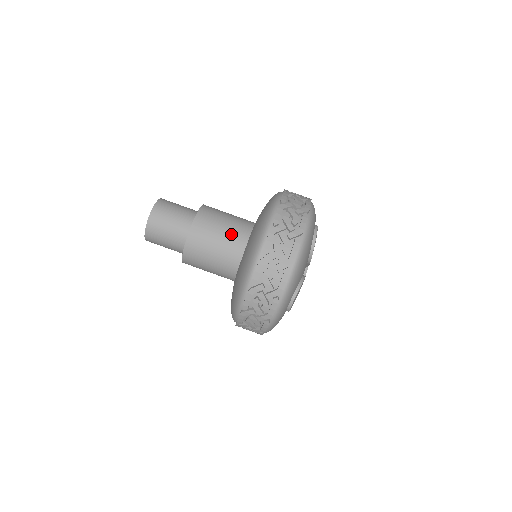
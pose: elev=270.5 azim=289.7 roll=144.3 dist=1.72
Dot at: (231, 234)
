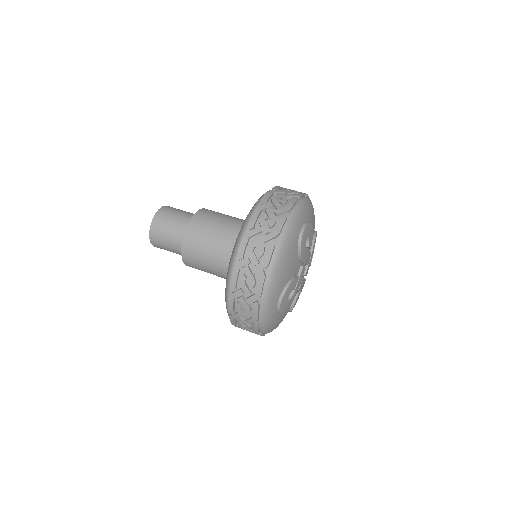
Dot at: (222, 237)
